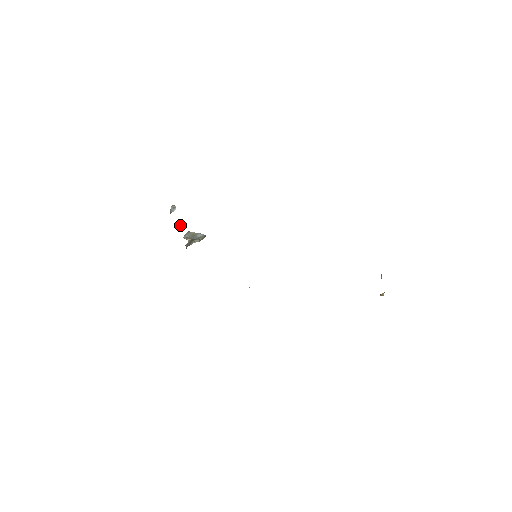
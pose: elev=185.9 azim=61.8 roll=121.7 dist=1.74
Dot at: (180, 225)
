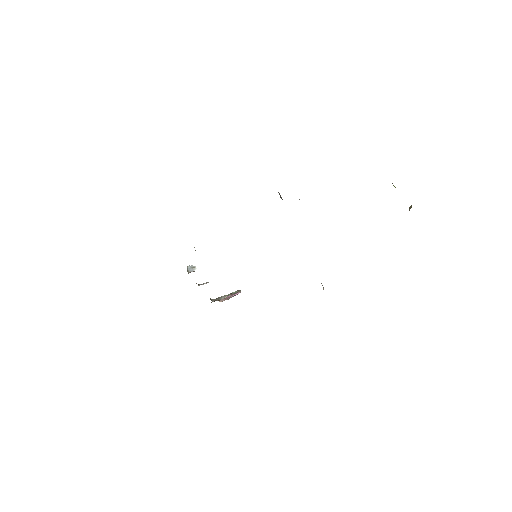
Dot at: (204, 283)
